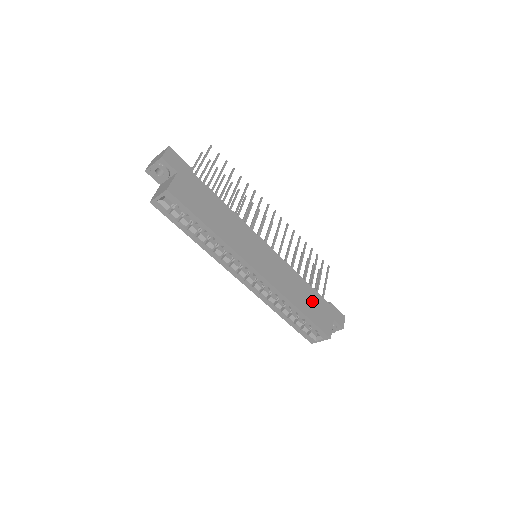
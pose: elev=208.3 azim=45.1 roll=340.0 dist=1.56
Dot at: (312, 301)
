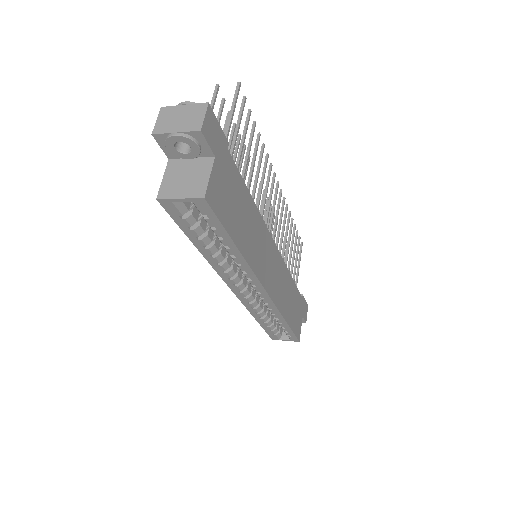
Dot at: (294, 303)
